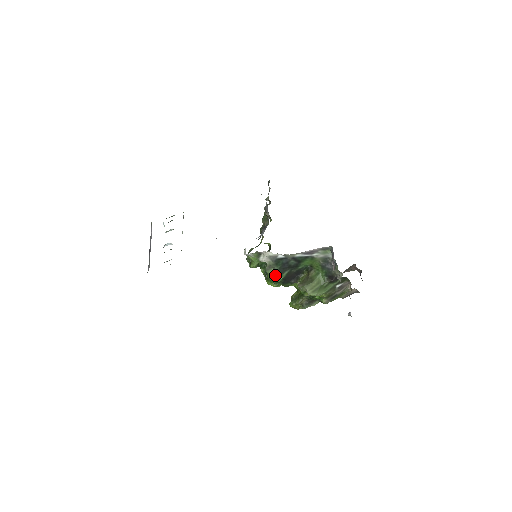
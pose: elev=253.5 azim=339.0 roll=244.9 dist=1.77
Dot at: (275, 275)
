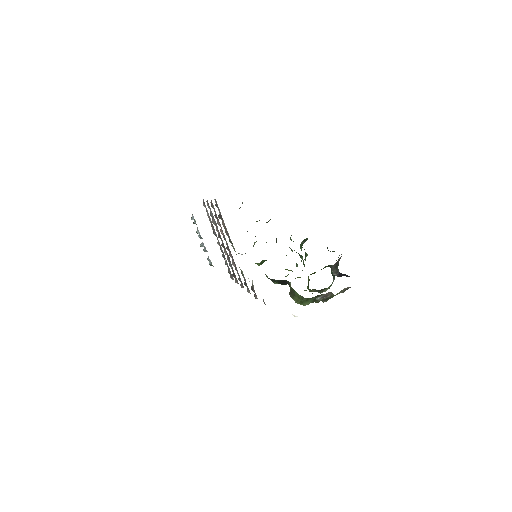
Dot at: occluded
